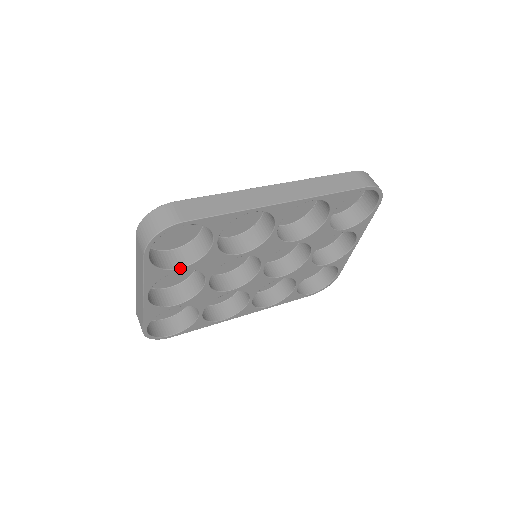
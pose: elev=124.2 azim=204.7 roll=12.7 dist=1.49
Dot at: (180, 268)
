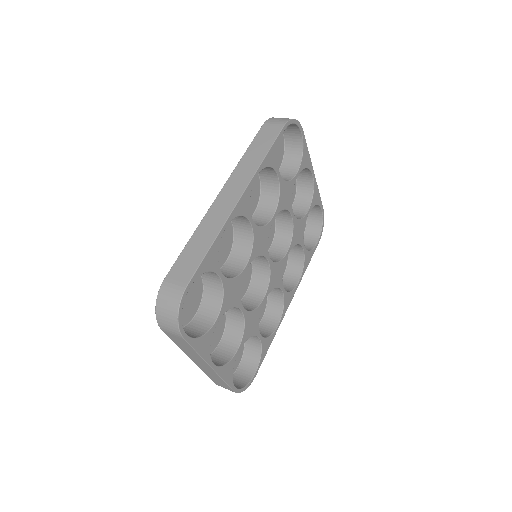
Dot at: (216, 320)
